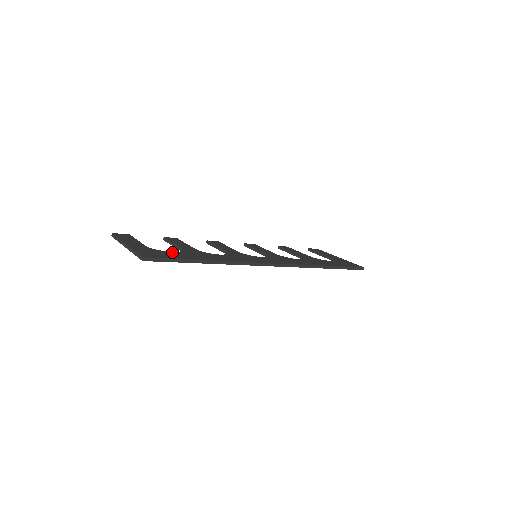
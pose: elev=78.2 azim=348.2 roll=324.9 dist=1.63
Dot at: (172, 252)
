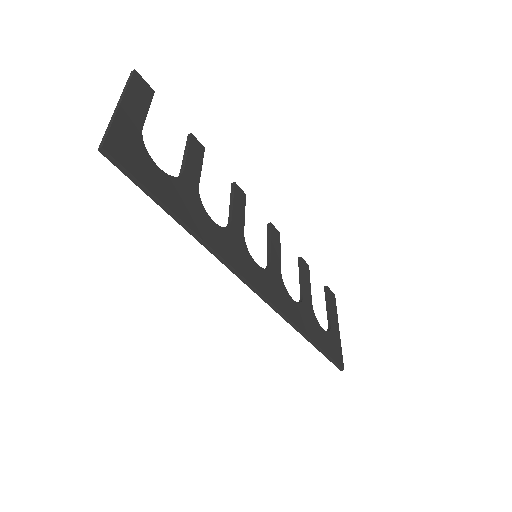
Dot at: (159, 169)
